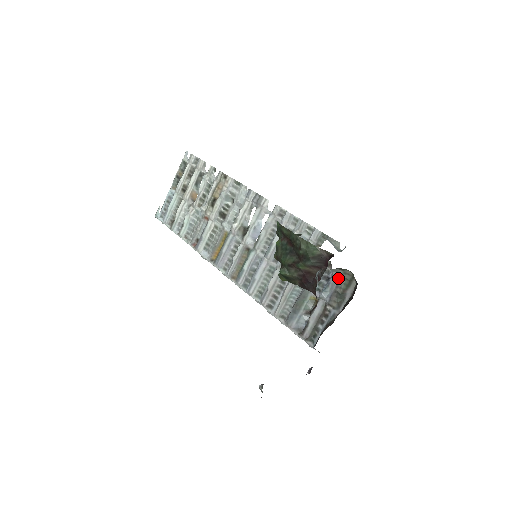
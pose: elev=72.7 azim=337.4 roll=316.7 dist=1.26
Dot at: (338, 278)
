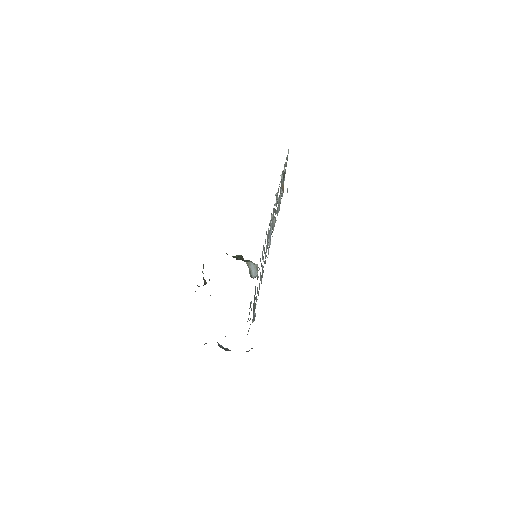
Dot at: occluded
